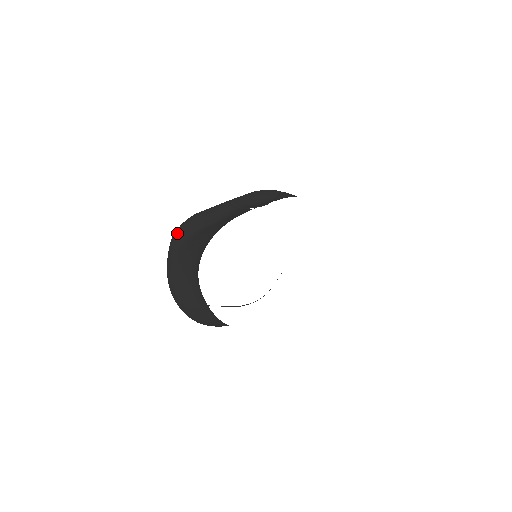
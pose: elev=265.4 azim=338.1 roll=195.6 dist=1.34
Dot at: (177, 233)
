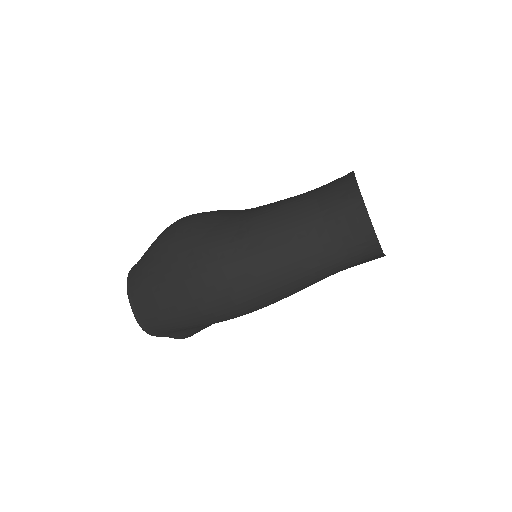
Dot at: (197, 221)
